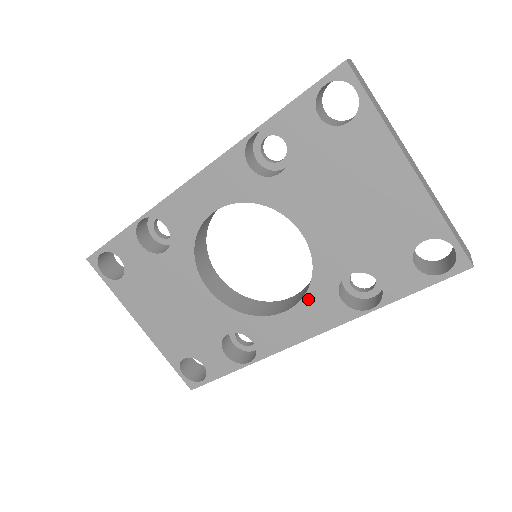
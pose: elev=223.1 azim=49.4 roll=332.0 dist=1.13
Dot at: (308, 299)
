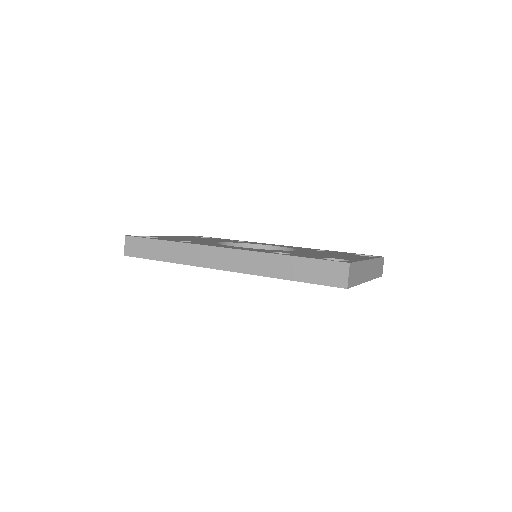
Dot at: occluded
